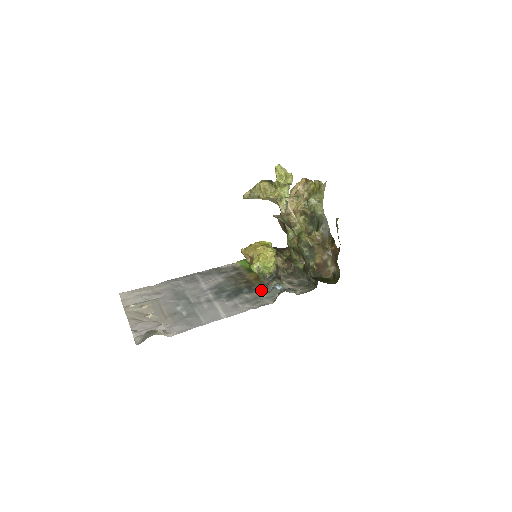
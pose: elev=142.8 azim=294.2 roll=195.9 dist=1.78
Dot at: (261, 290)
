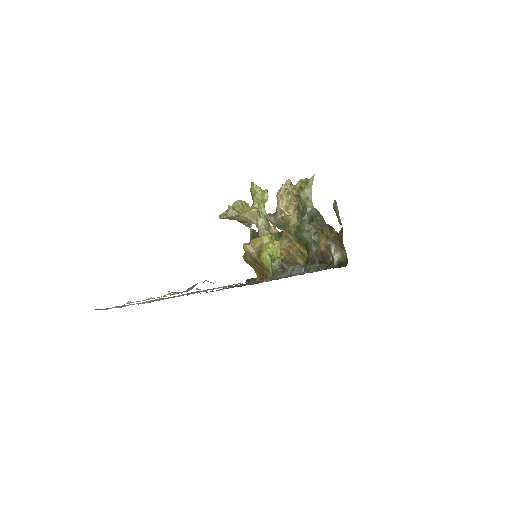
Dot at: (278, 277)
